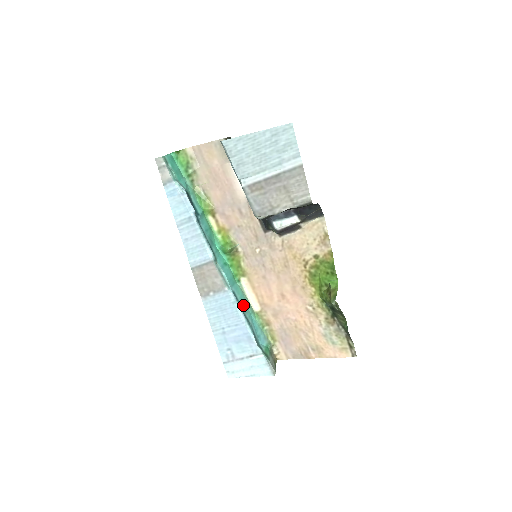
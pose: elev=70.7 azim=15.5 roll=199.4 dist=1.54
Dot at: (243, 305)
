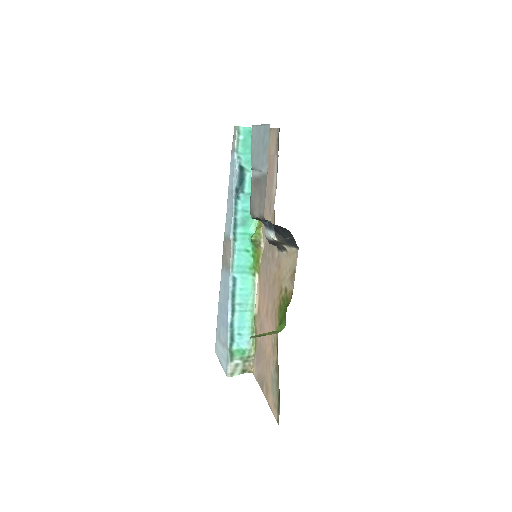
Dot at: (240, 296)
